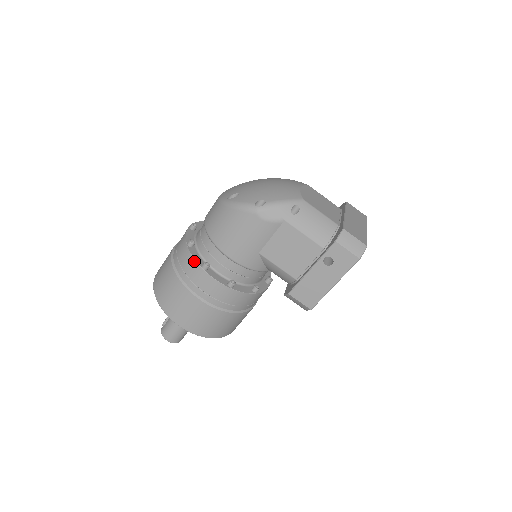
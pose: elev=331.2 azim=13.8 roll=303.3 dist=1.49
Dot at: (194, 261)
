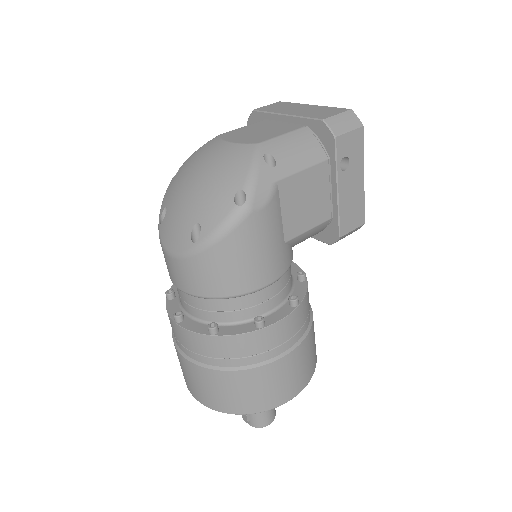
Dot at: (245, 335)
